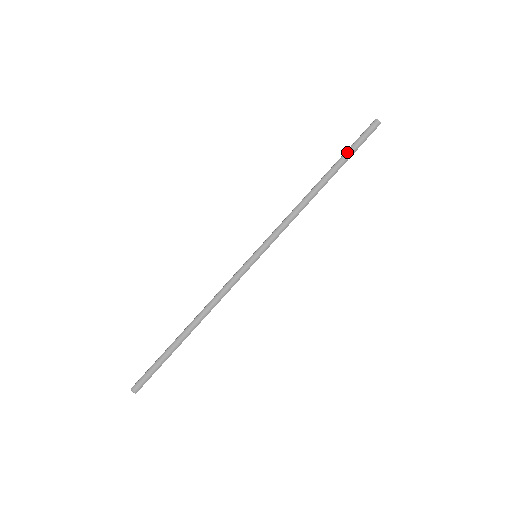
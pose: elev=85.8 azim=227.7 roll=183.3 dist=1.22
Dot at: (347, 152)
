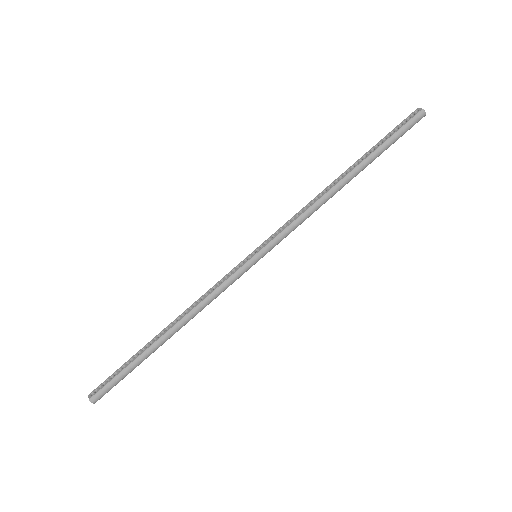
Dot at: (383, 146)
